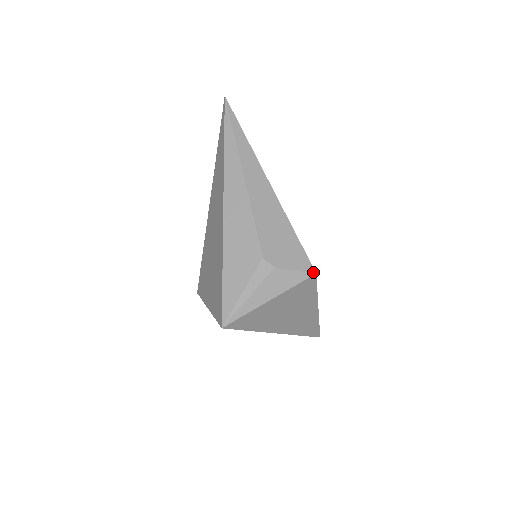
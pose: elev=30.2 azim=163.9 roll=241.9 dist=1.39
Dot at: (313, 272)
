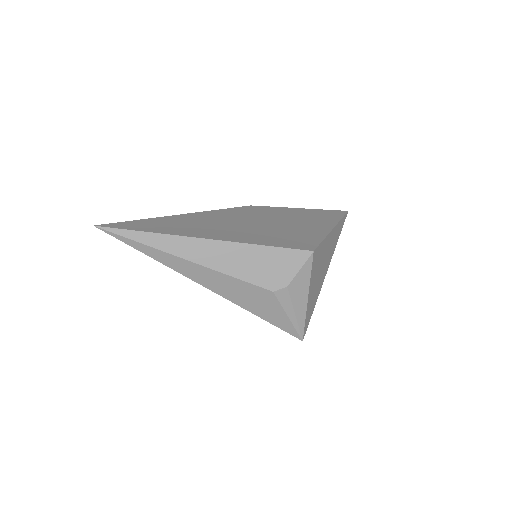
Dot at: (311, 253)
